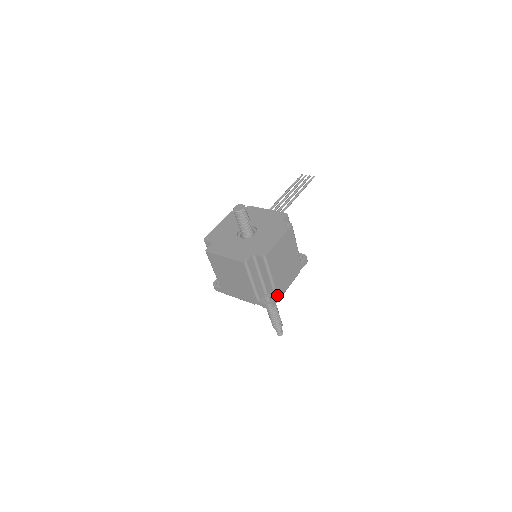
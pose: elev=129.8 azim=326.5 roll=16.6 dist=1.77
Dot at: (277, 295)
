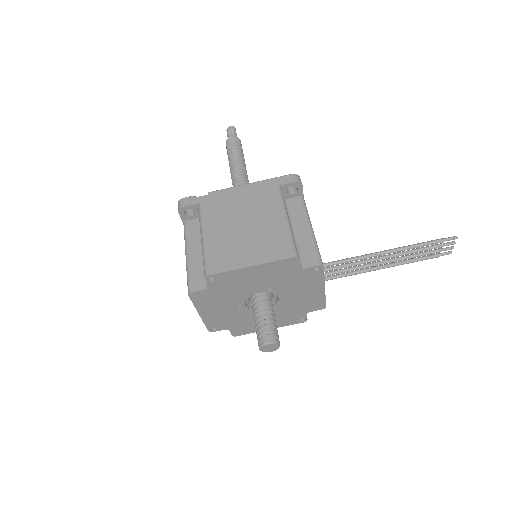
Dot at: occluded
